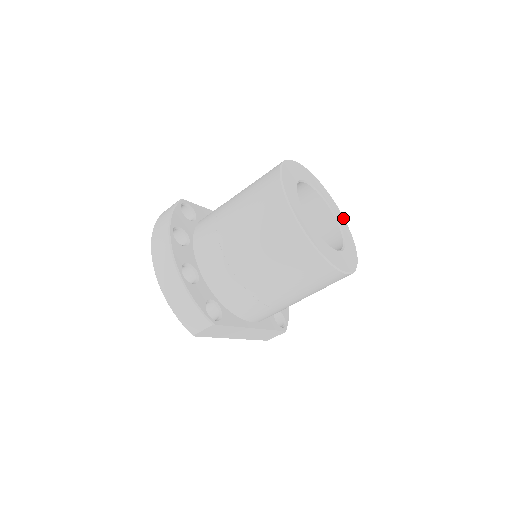
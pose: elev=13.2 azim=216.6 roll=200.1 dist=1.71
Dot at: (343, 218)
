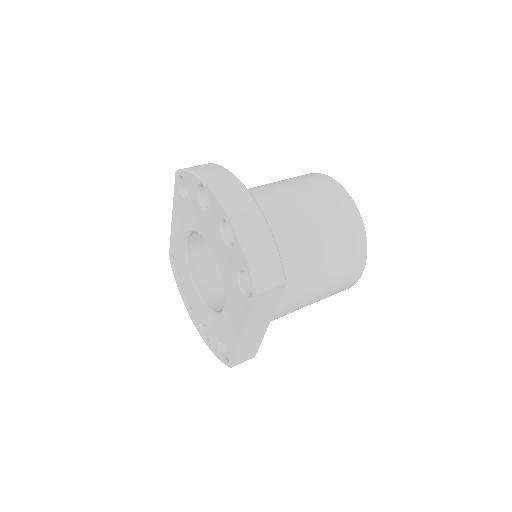
Dot at: occluded
